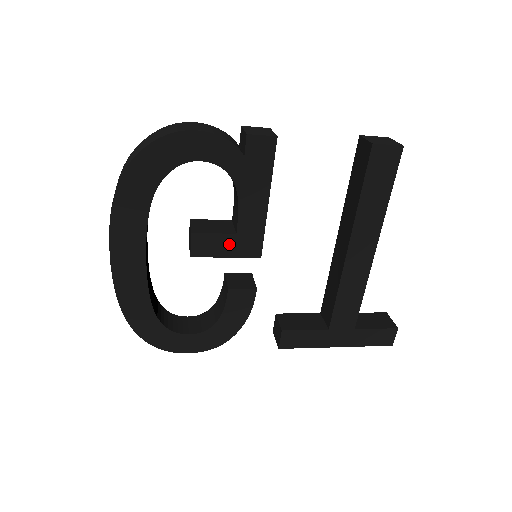
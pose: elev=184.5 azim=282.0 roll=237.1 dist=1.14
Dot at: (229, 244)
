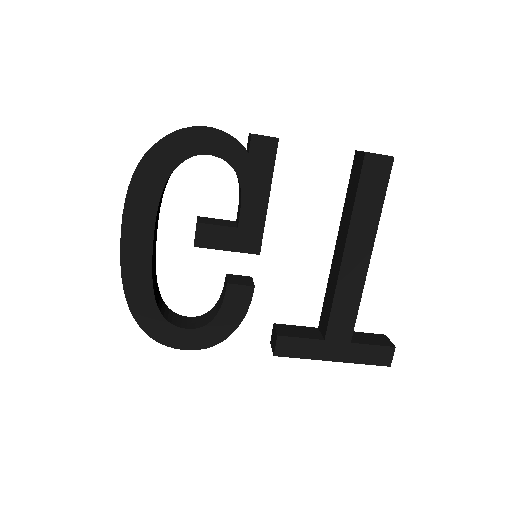
Dot at: (230, 237)
